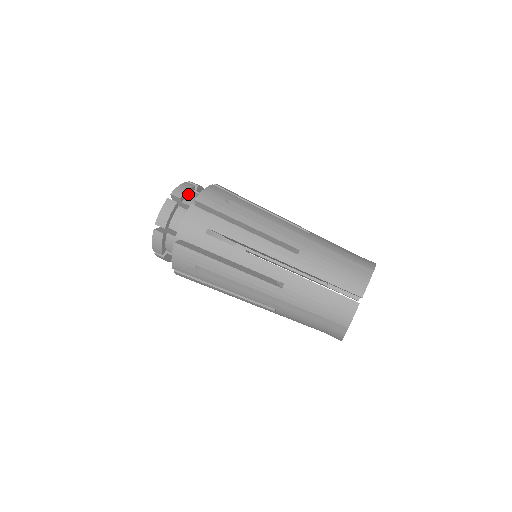
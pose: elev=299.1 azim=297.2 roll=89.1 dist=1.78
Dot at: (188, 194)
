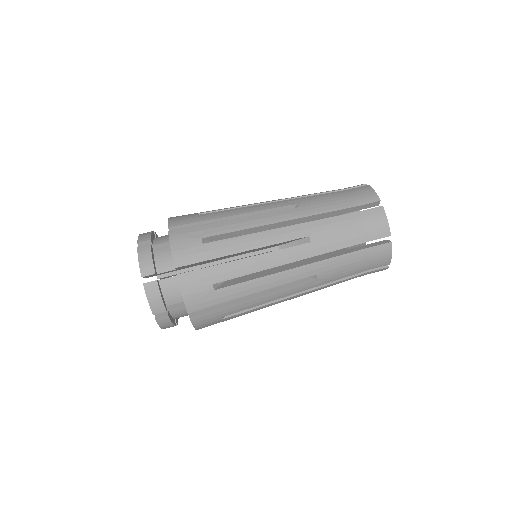
Dot at: (153, 259)
